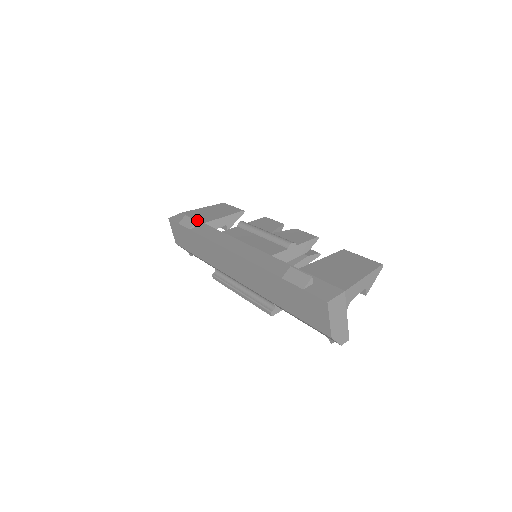
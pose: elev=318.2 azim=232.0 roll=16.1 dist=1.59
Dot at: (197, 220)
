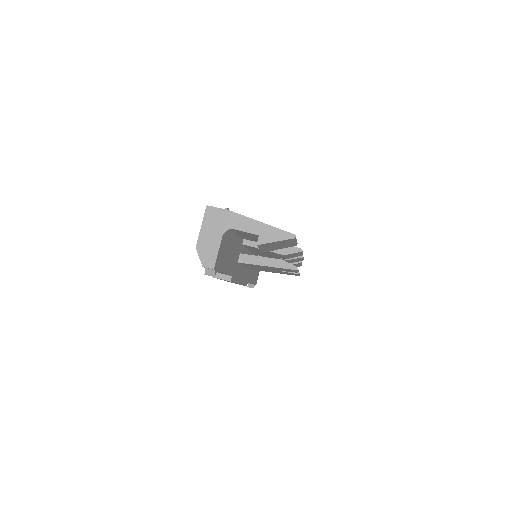
Dot at: occluded
